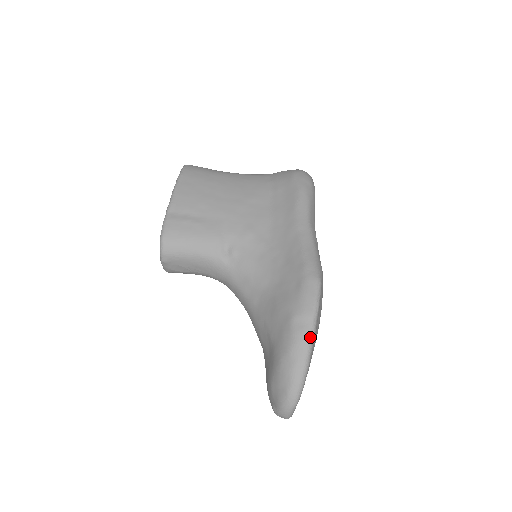
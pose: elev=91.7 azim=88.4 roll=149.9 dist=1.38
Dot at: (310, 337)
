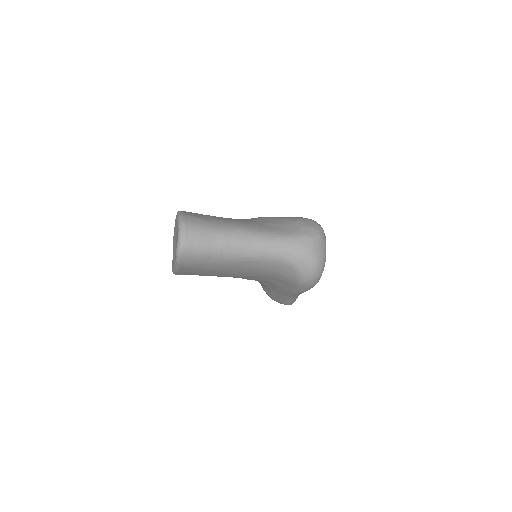
Dot at: occluded
